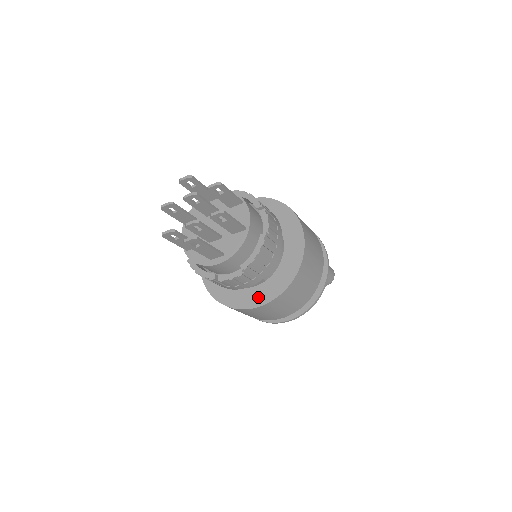
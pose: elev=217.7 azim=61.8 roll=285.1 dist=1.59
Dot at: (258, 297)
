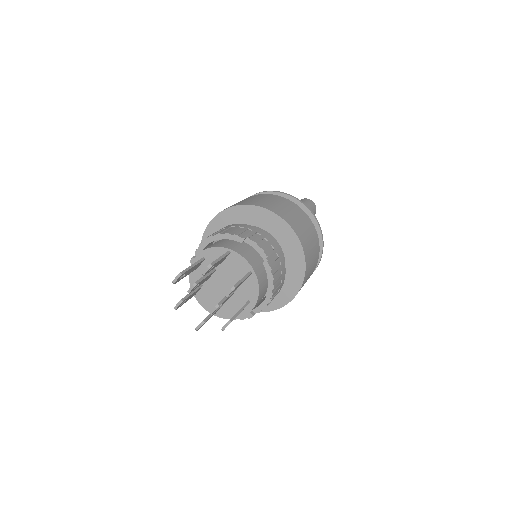
Dot at: (287, 292)
